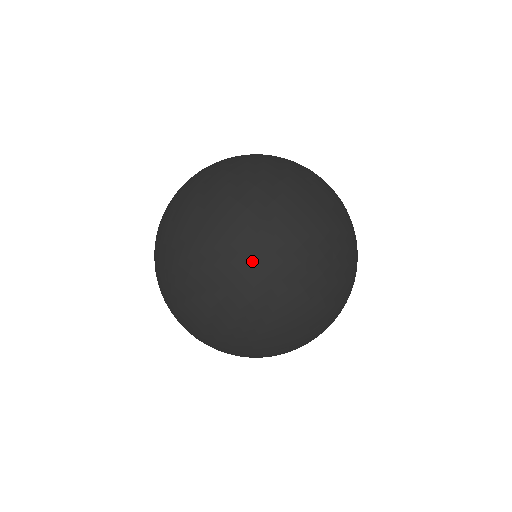
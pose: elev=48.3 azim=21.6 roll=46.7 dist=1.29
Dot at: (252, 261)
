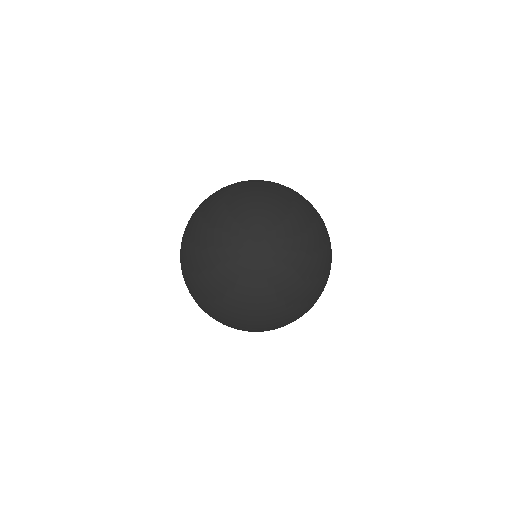
Dot at: occluded
